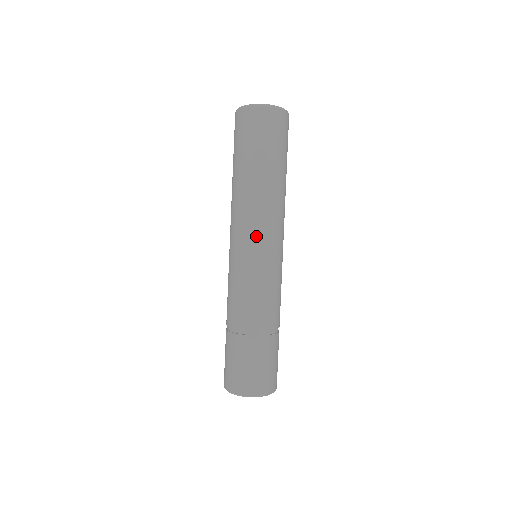
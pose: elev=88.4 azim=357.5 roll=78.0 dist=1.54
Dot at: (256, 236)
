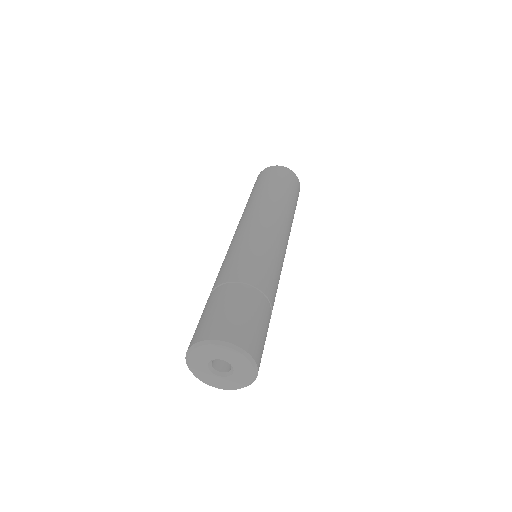
Dot at: (266, 222)
